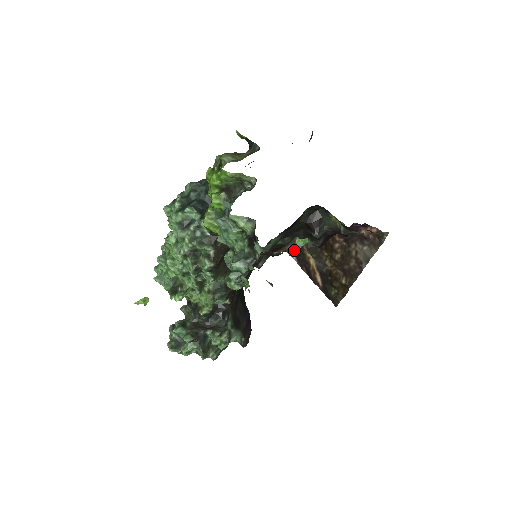
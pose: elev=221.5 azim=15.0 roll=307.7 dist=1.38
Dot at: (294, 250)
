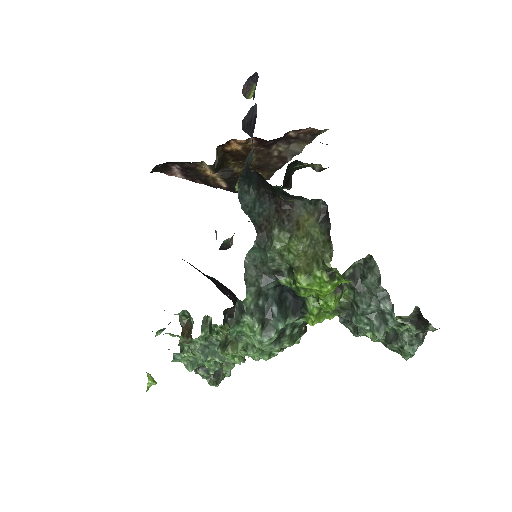
Dot at: (179, 170)
